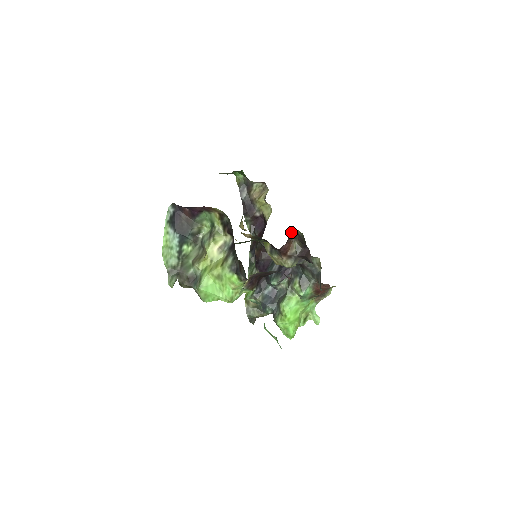
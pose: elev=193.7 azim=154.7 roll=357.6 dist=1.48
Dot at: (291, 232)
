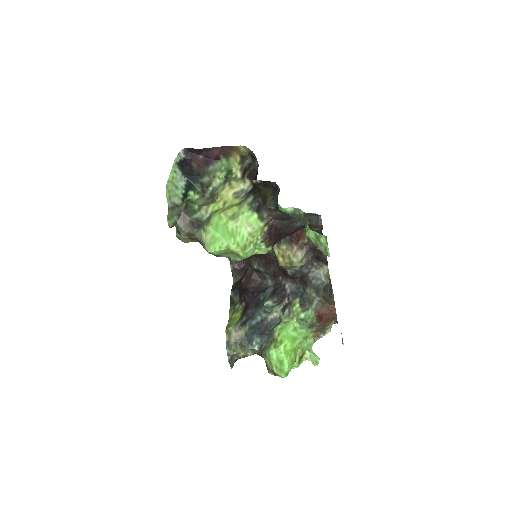
Dot at: occluded
